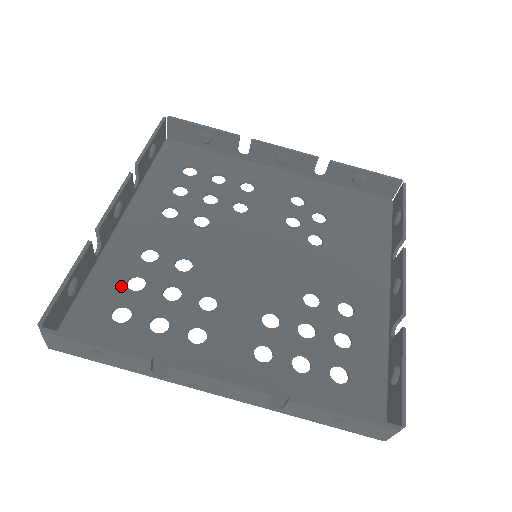
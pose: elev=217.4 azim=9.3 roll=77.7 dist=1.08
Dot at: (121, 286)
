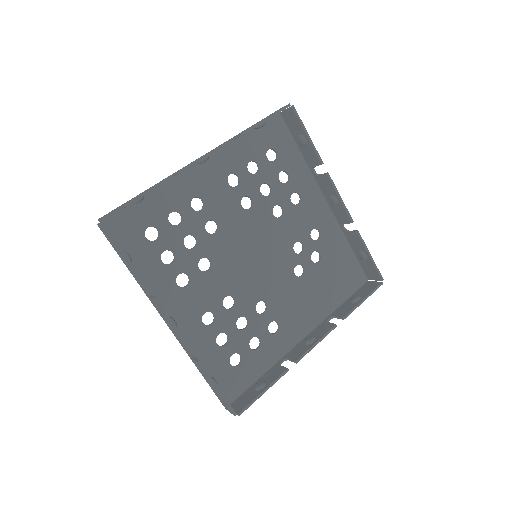
Dot at: (165, 214)
